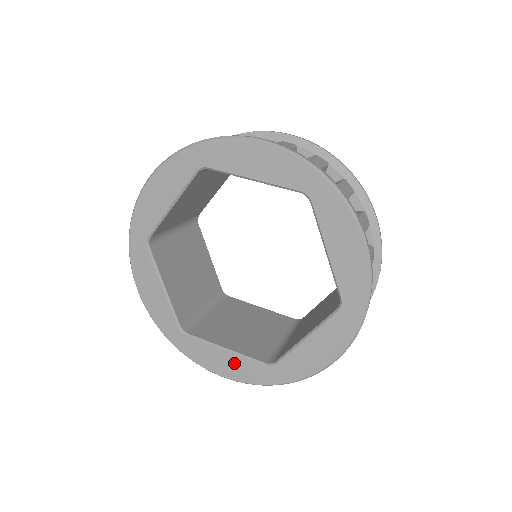
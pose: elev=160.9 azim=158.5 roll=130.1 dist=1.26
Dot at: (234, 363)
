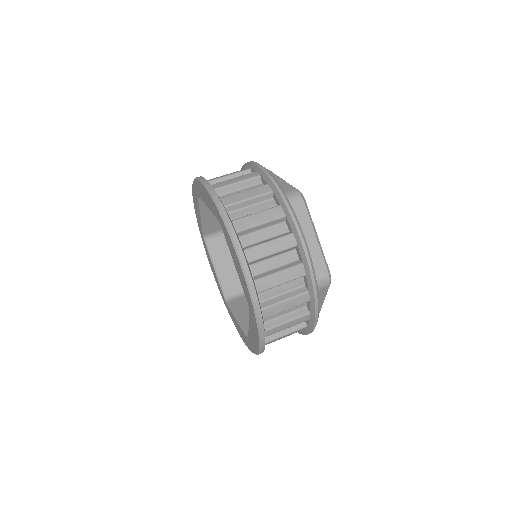
Dot at: (240, 330)
